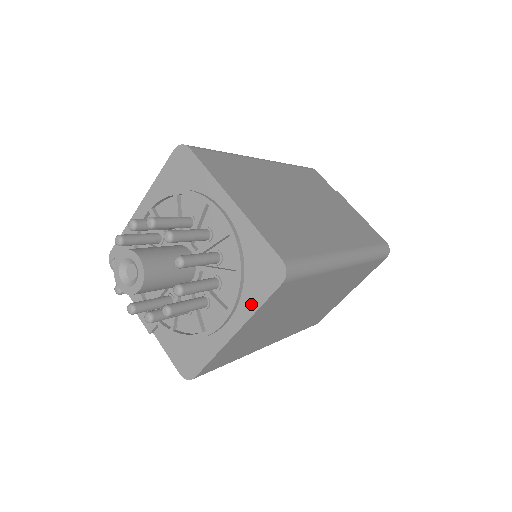
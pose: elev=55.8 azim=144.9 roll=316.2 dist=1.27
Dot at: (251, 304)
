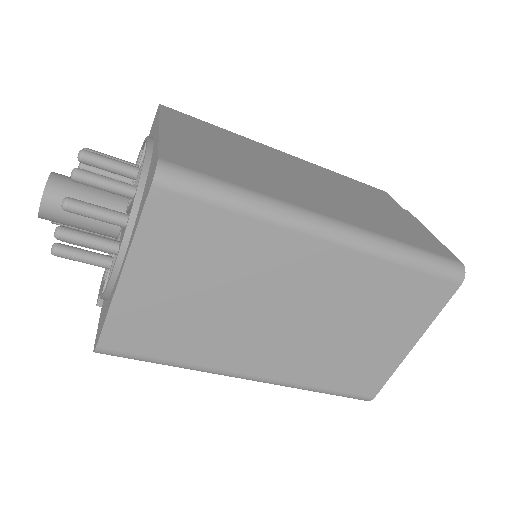
Dot at: (135, 228)
